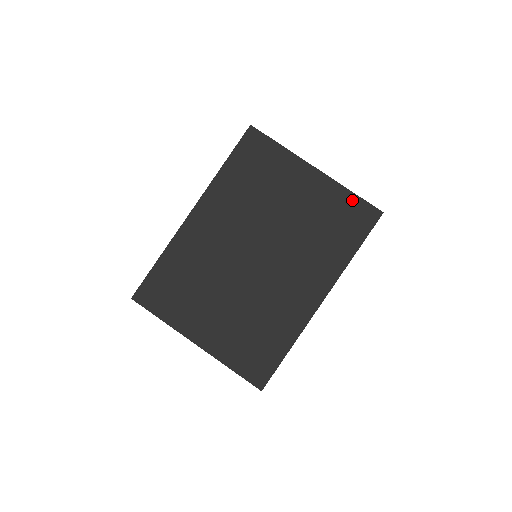
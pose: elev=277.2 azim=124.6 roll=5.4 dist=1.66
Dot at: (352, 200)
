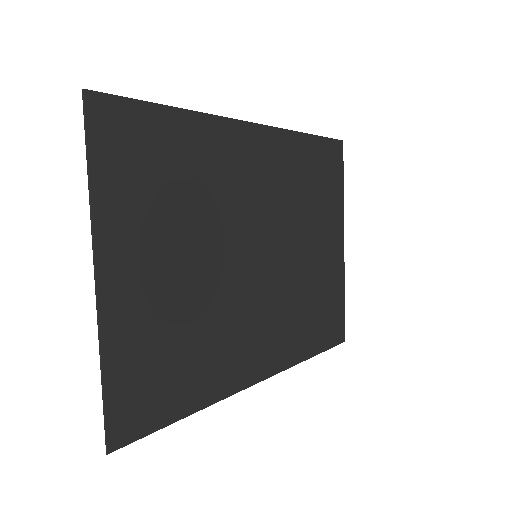
Dot at: (341, 304)
